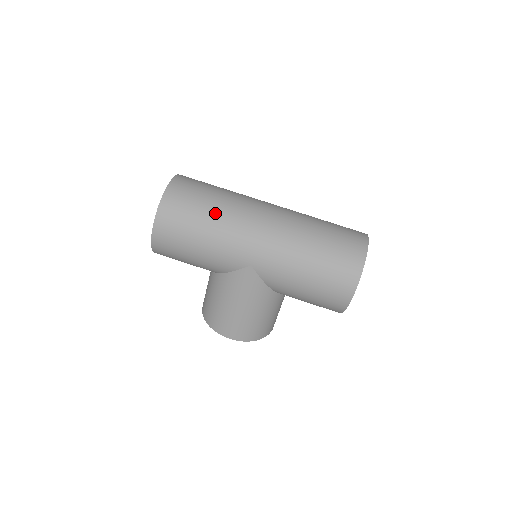
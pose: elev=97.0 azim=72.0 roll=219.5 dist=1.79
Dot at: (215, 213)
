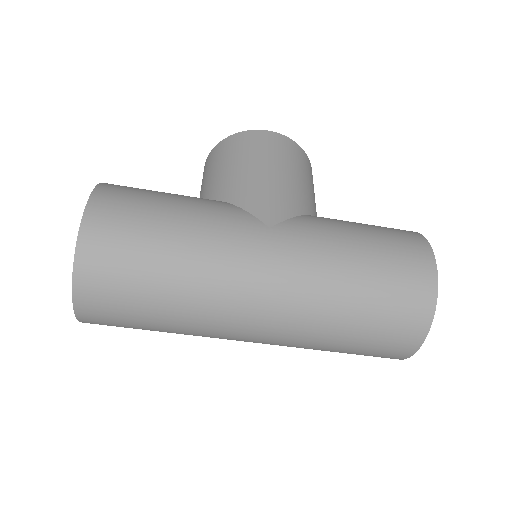
Dot at: occluded
